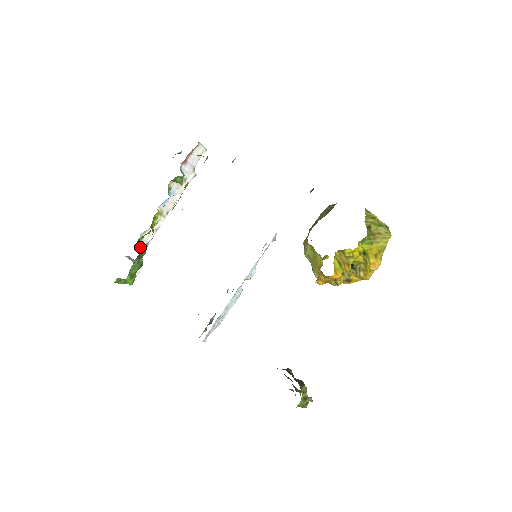
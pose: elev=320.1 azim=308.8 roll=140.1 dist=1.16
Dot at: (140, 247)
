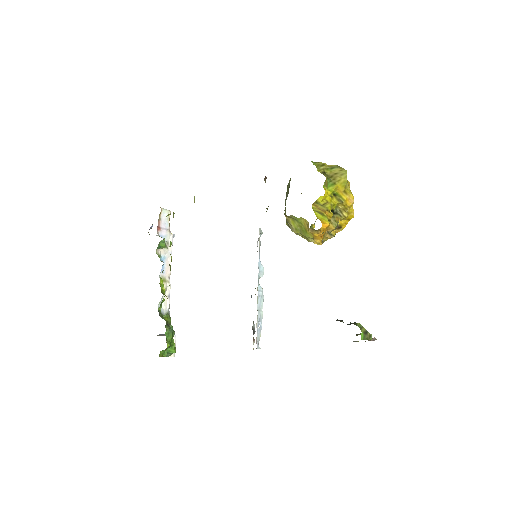
Dot at: (163, 316)
